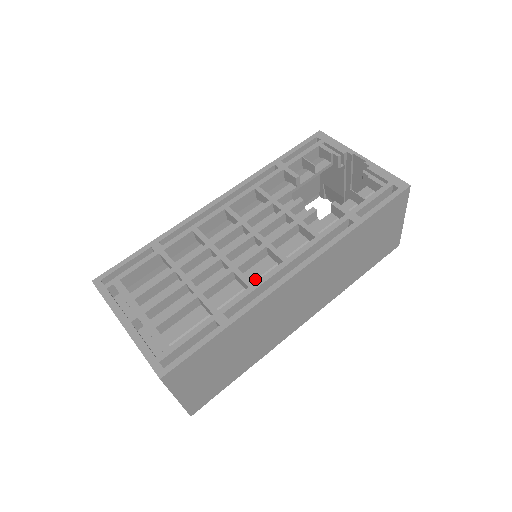
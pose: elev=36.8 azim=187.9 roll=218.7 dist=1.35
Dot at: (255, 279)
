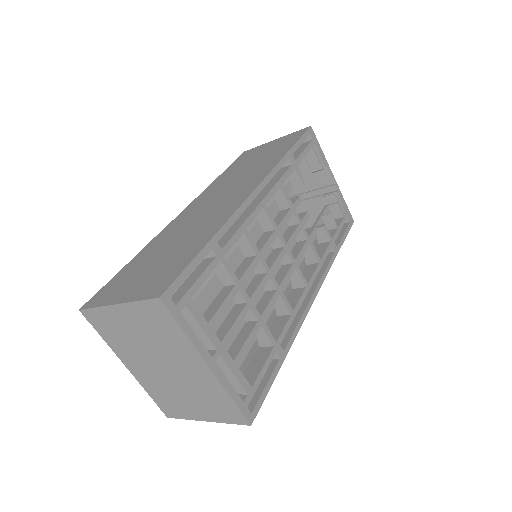
Dot at: occluded
